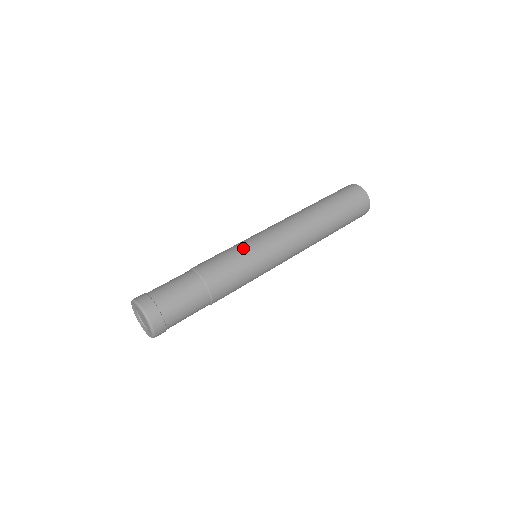
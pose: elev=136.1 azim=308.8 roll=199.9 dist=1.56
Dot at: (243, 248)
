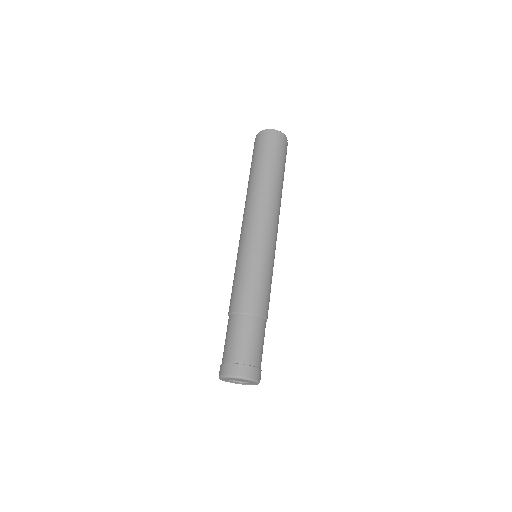
Dot at: (238, 264)
